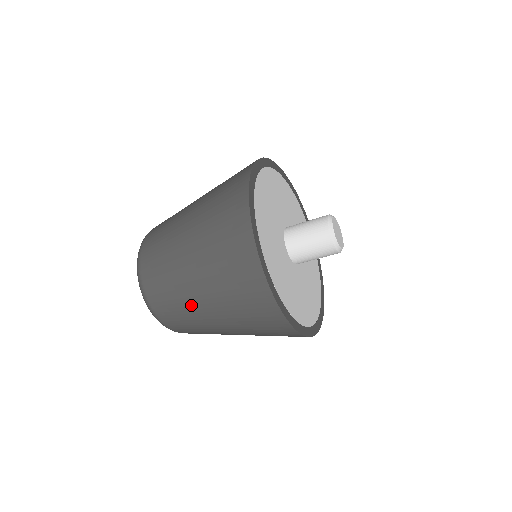
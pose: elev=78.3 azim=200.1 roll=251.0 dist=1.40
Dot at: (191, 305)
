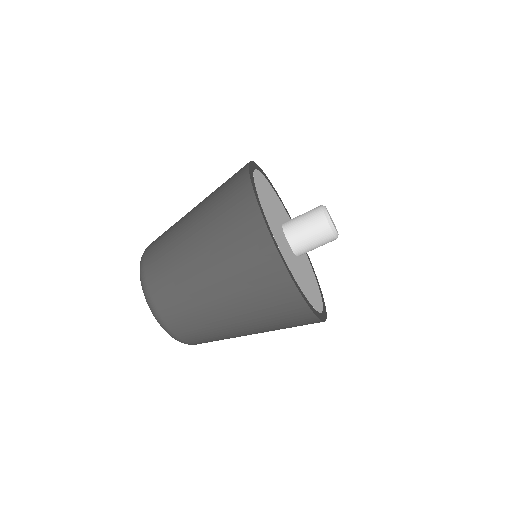
Dot at: (204, 303)
